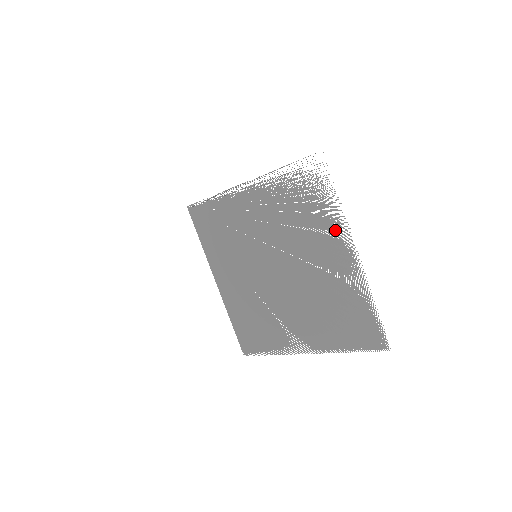
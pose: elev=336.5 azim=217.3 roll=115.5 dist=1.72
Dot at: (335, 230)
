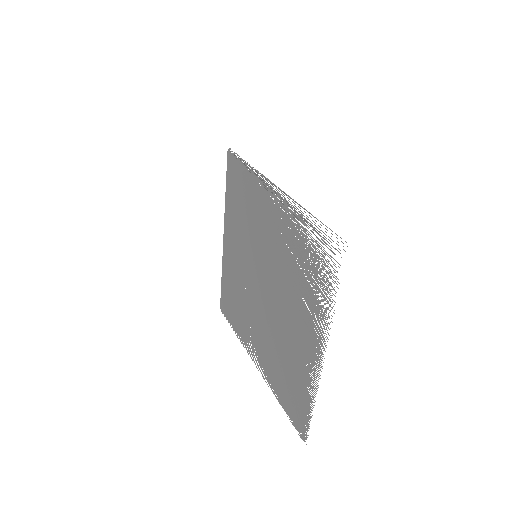
Dot at: (318, 321)
